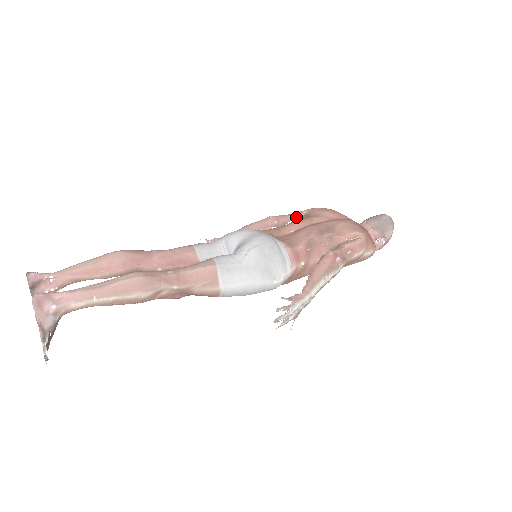
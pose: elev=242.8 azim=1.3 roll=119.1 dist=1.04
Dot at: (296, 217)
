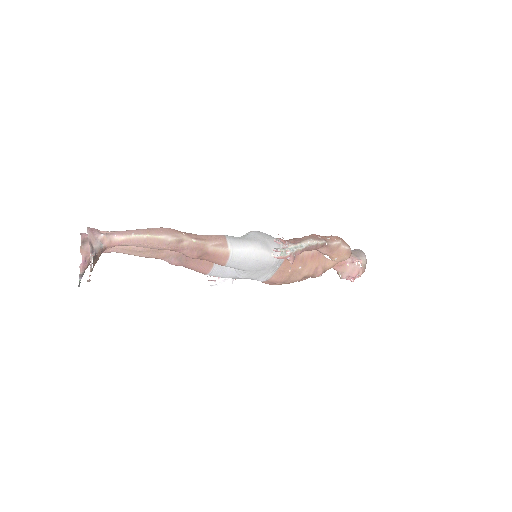
Dot at: occluded
